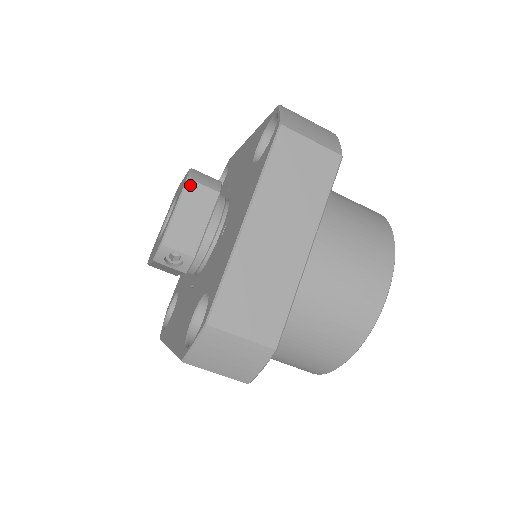
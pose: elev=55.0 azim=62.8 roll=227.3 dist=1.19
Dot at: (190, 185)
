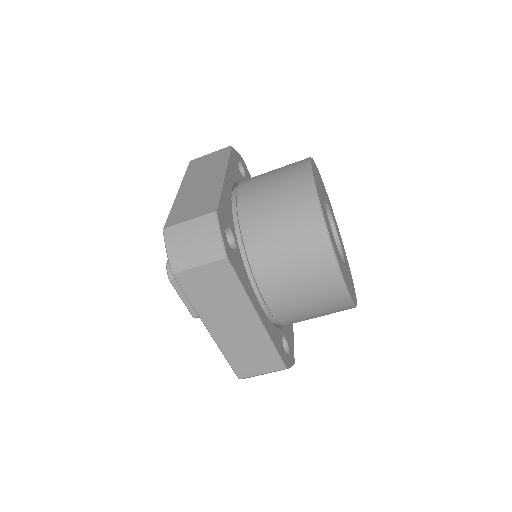
Dot at: (174, 283)
